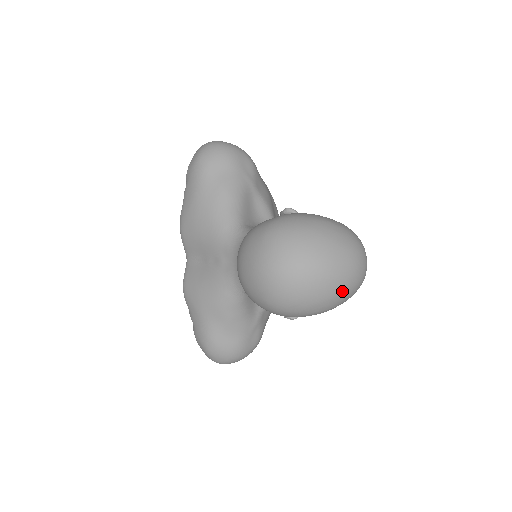
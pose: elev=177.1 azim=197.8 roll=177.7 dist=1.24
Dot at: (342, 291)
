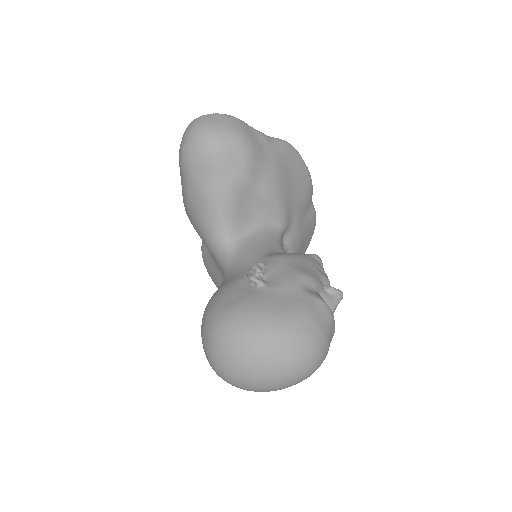
Dot at: (287, 387)
